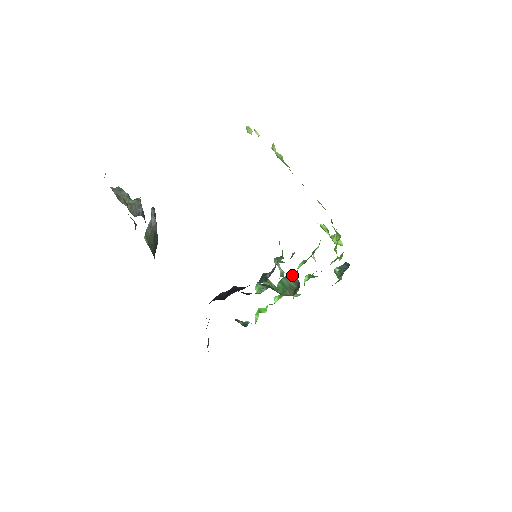
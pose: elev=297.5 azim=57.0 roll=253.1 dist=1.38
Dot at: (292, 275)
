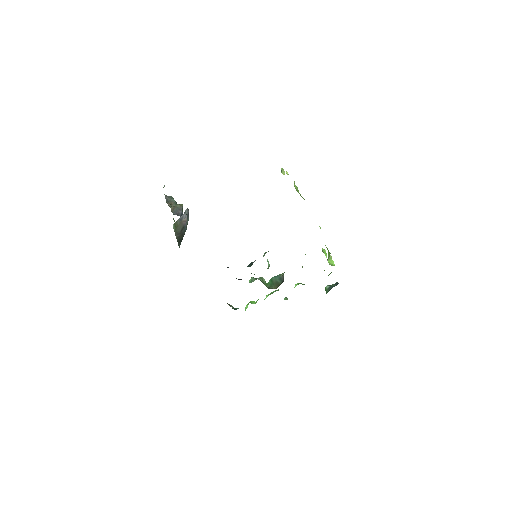
Dot at: (281, 275)
